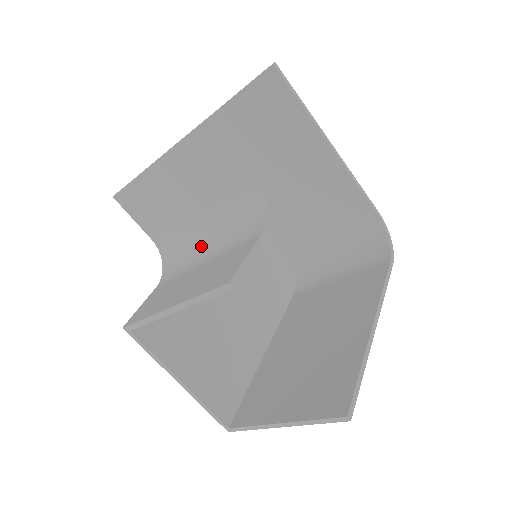
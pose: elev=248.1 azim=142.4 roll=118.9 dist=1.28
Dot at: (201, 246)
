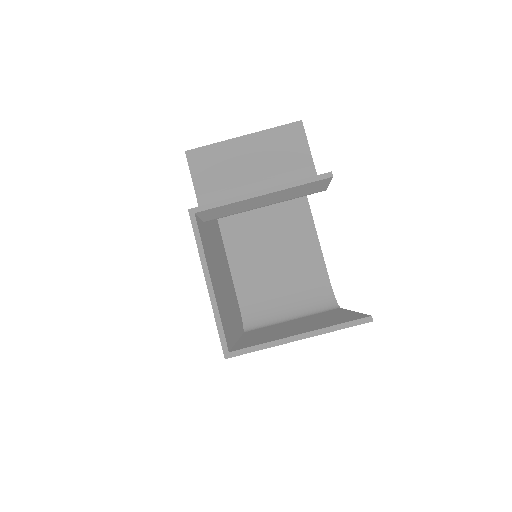
Dot at: occluded
